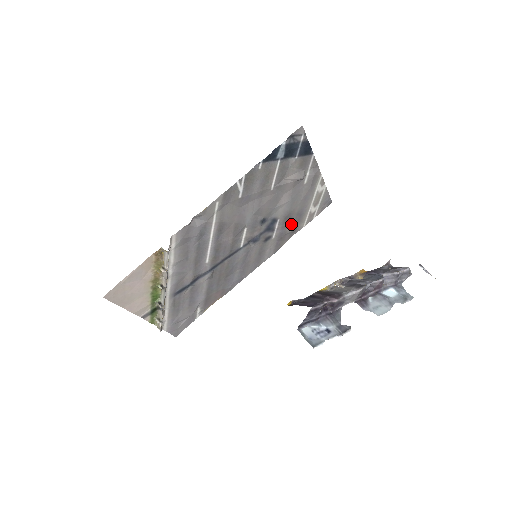
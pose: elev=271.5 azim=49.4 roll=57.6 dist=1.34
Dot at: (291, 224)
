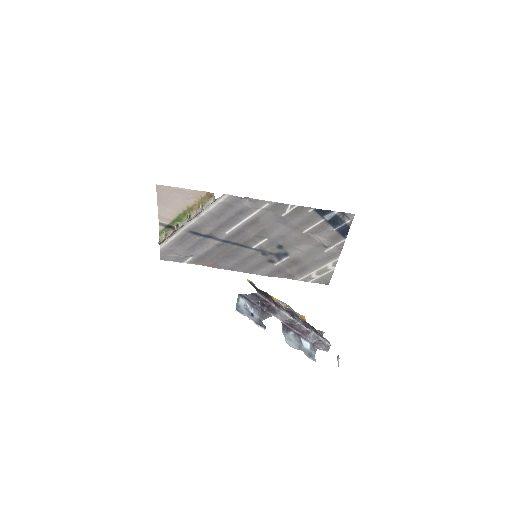
Dot at: (293, 269)
